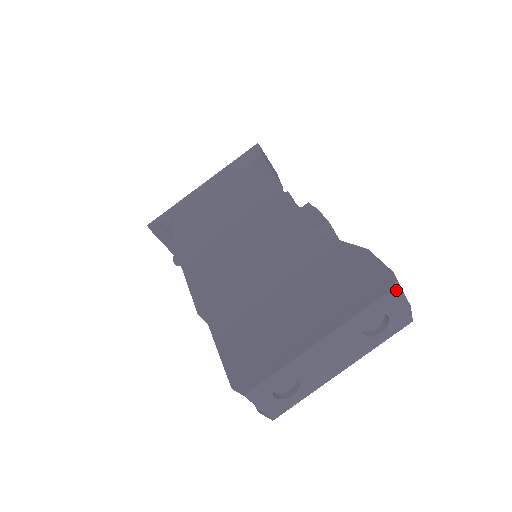
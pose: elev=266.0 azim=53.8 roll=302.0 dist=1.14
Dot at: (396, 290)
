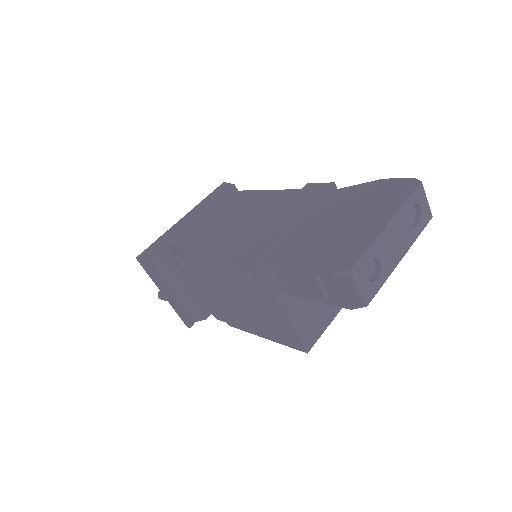
Dot at: (422, 184)
